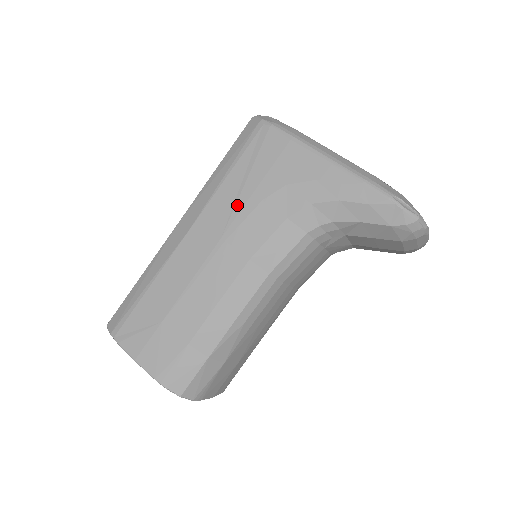
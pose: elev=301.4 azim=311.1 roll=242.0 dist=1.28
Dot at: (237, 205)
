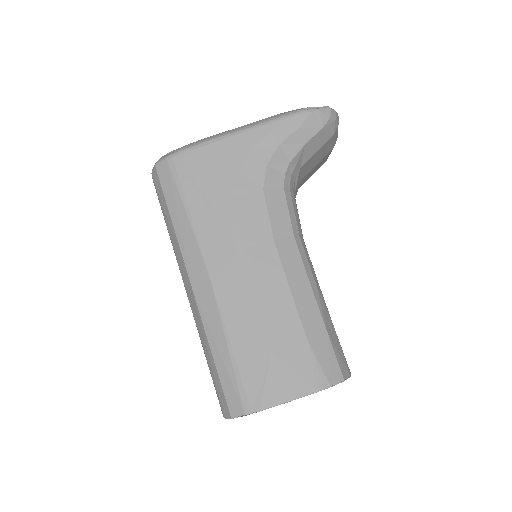
Dot at: (222, 220)
